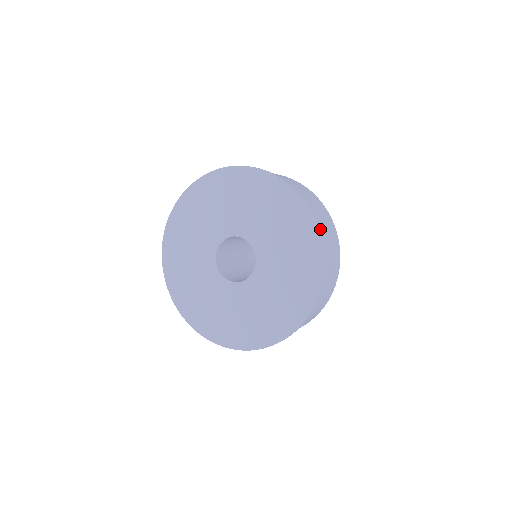
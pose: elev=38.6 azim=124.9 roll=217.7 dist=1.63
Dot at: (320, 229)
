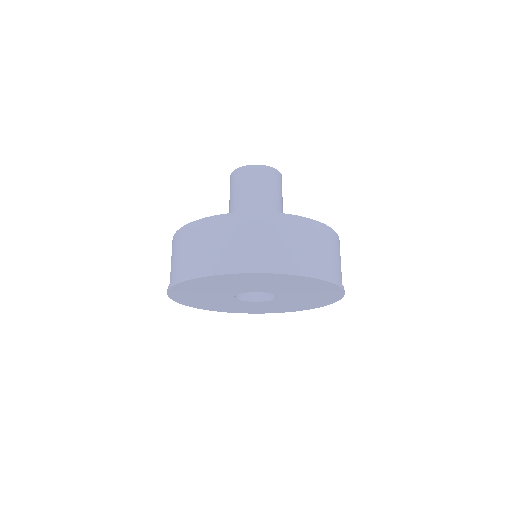
Dot at: (343, 286)
